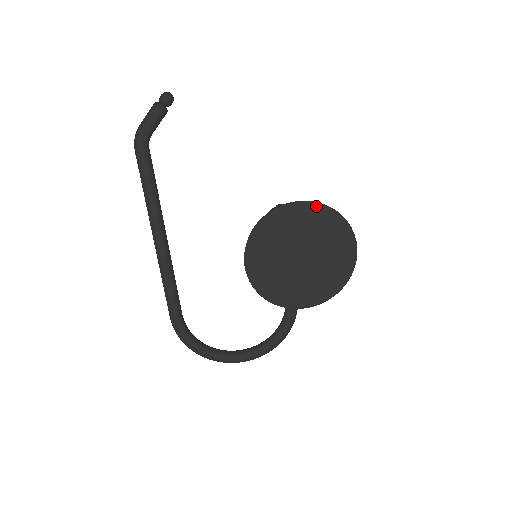
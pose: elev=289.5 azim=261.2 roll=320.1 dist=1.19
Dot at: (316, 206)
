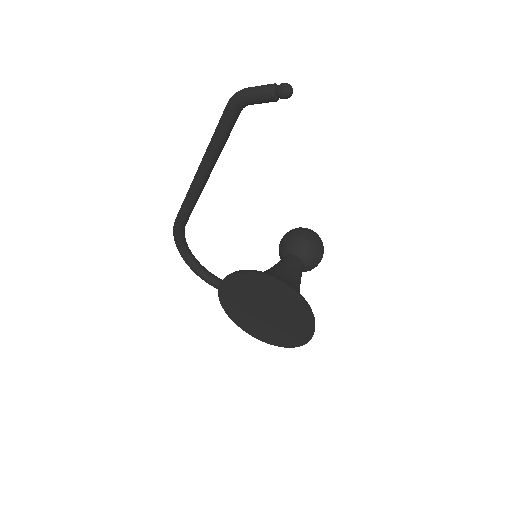
Dot at: (300, 303)
